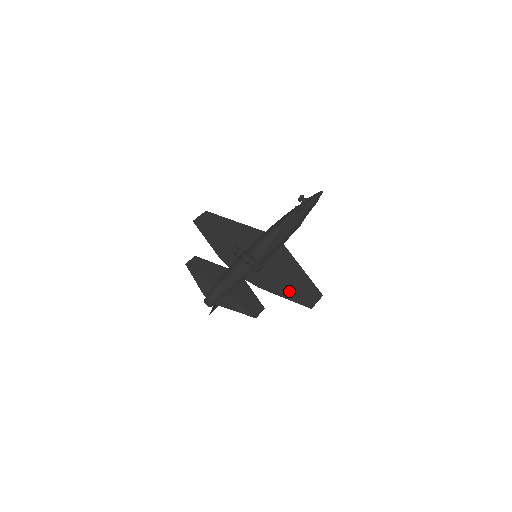
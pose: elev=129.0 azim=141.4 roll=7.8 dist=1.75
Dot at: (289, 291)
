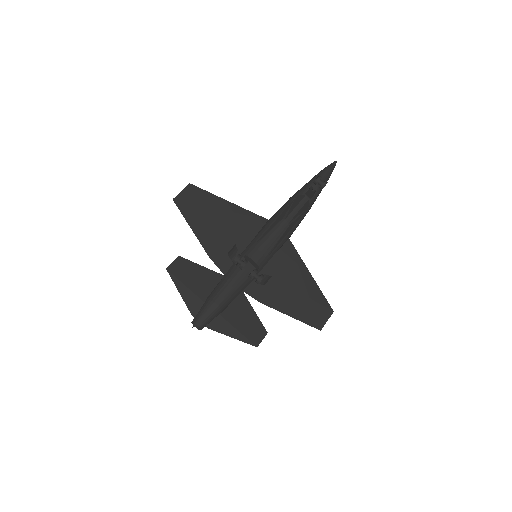
Dot at: (295, 307)
